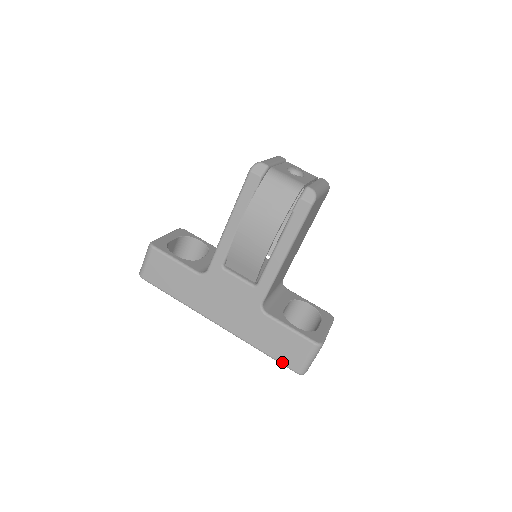
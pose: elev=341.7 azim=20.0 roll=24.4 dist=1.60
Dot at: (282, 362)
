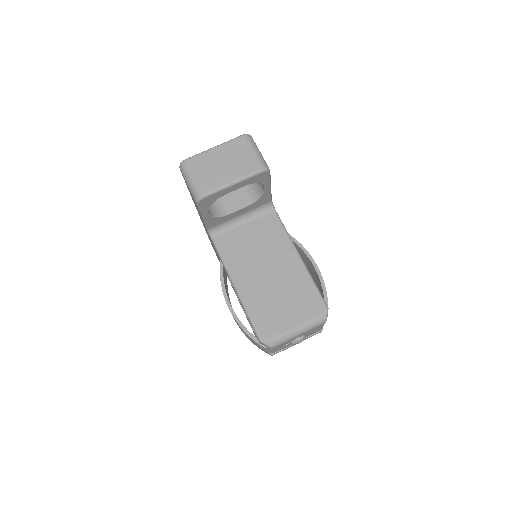
Dot at: occluded
